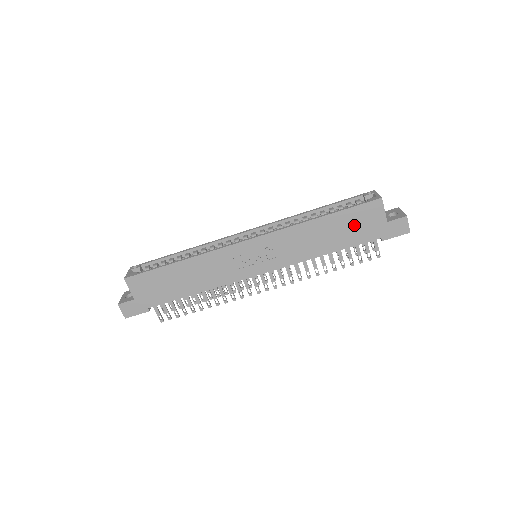
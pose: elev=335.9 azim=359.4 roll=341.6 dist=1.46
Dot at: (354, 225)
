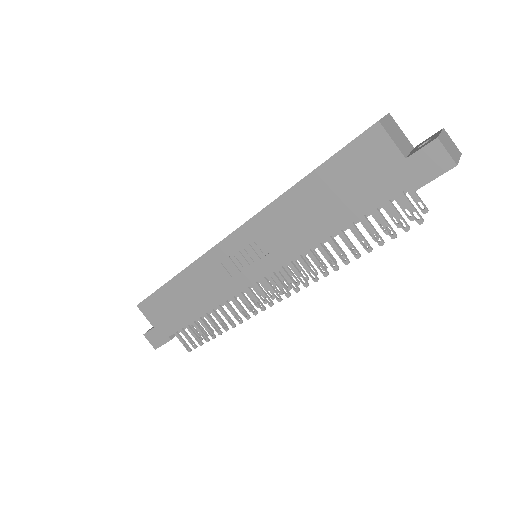
Dot at: (353, 179)
